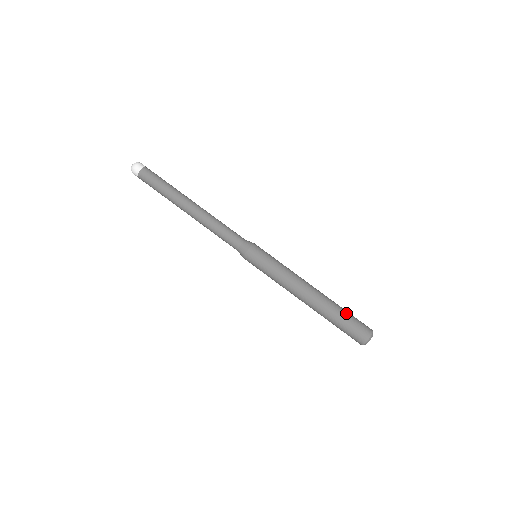
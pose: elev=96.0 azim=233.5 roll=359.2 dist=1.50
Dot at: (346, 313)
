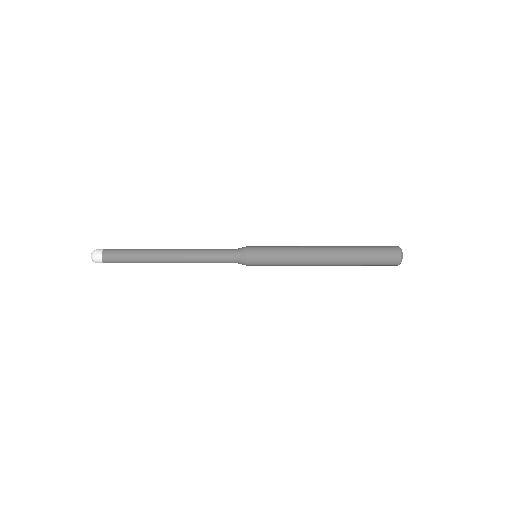
Dot at: (366, 247)
